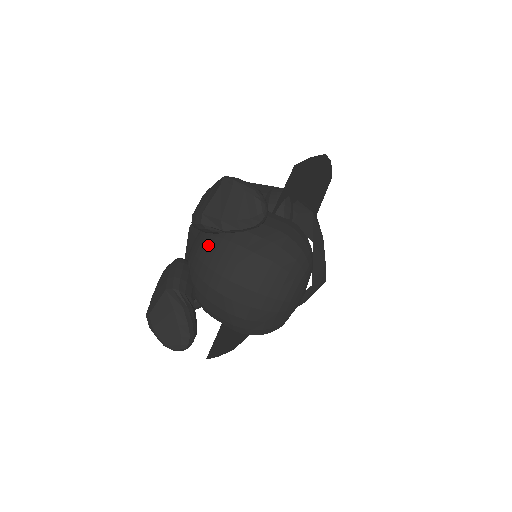
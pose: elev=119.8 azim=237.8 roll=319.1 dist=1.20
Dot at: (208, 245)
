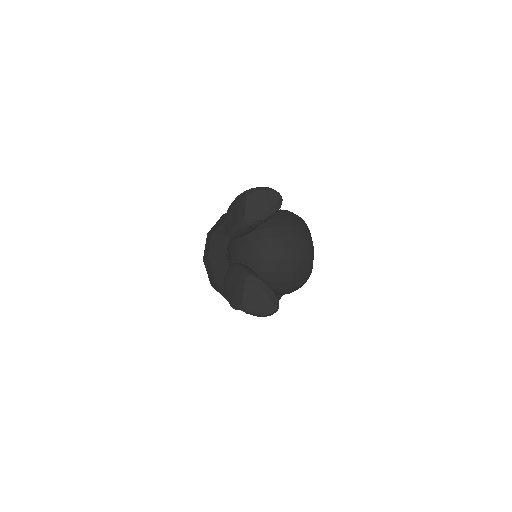
Dot at: (253, 239)
